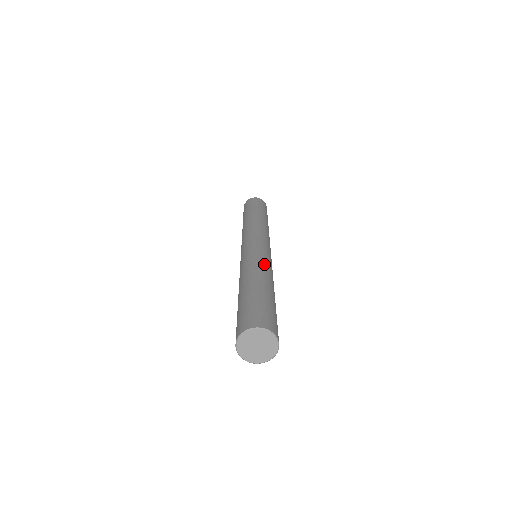
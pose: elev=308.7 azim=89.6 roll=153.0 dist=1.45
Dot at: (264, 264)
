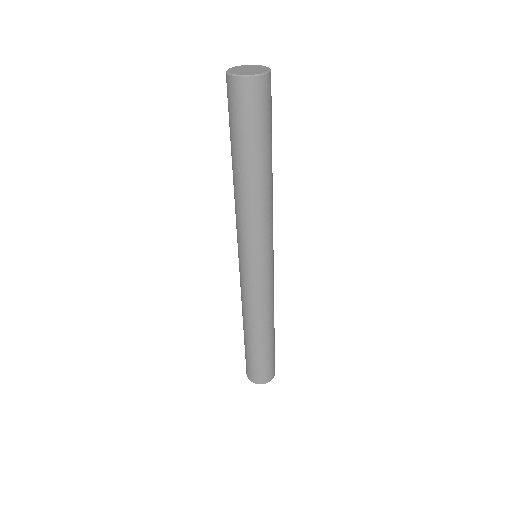
Dot at: occluded
